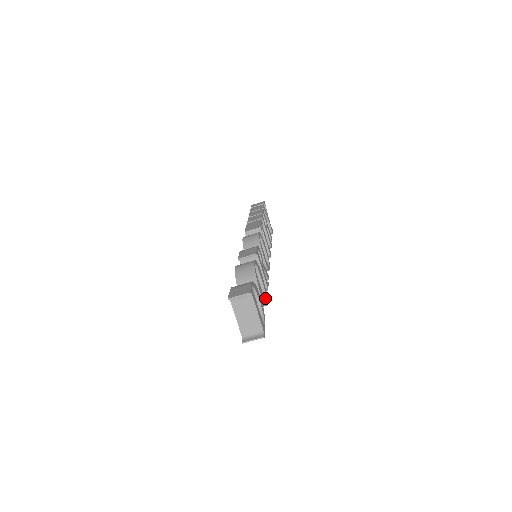
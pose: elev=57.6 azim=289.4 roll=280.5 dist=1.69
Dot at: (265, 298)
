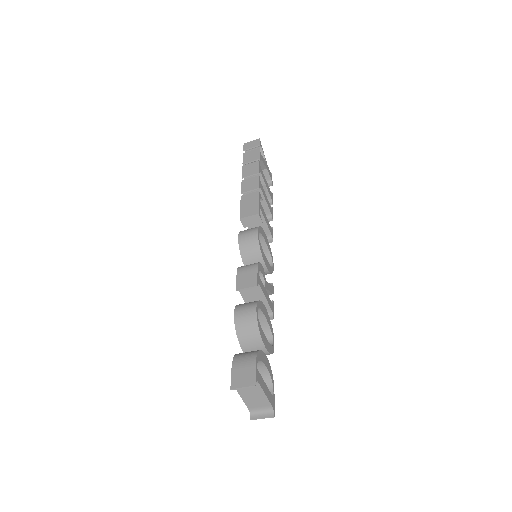
Dot at: (271, 337)
